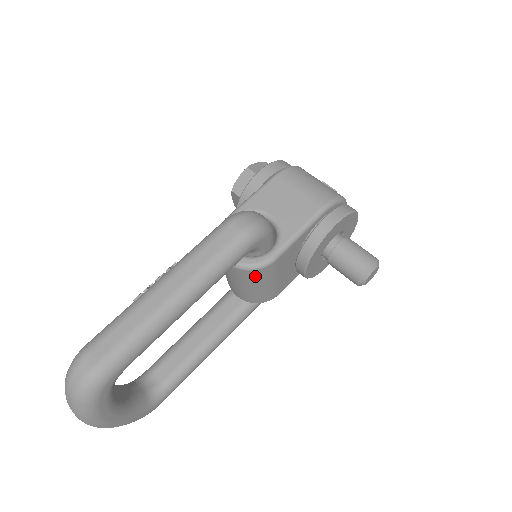
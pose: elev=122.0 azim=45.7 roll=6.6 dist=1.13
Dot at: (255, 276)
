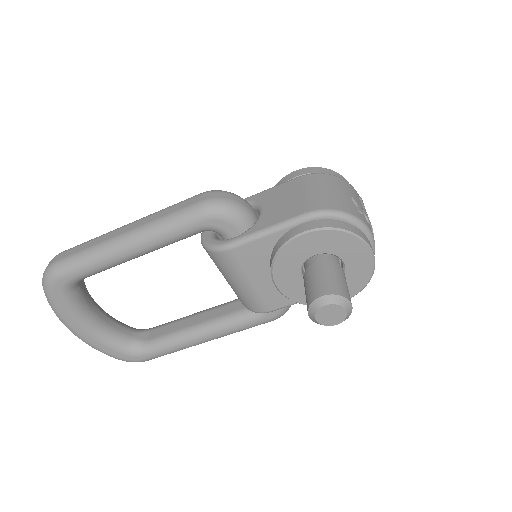
Dot at: (218, 262)
